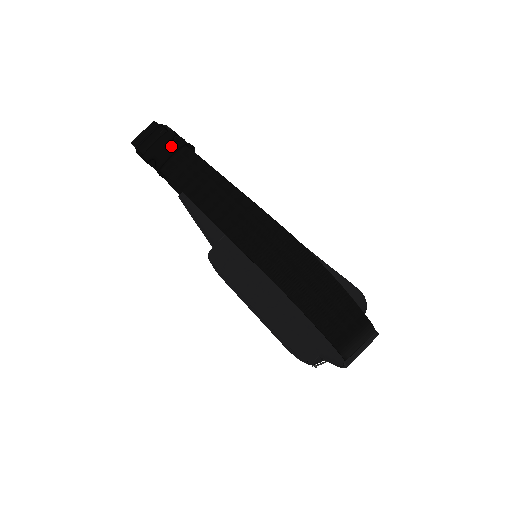
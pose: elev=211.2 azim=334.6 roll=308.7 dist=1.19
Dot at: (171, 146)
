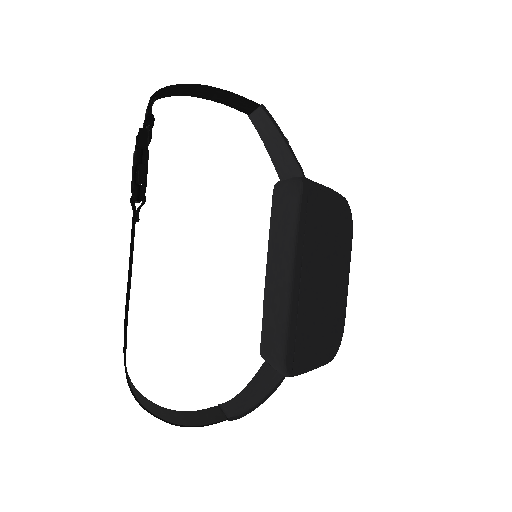
Dot at: (132, 179)
